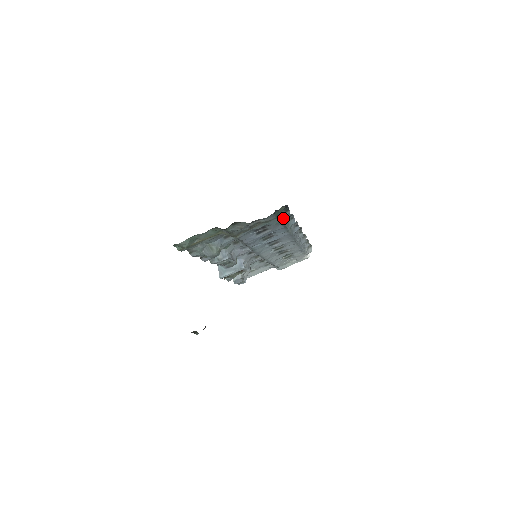
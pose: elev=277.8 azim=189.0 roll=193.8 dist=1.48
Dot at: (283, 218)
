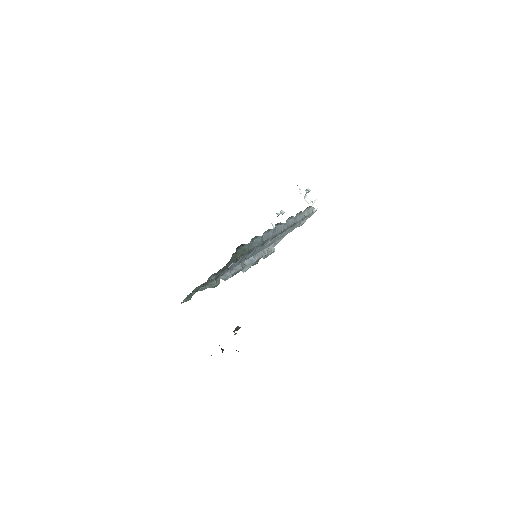
Dot at: (244, 250)
